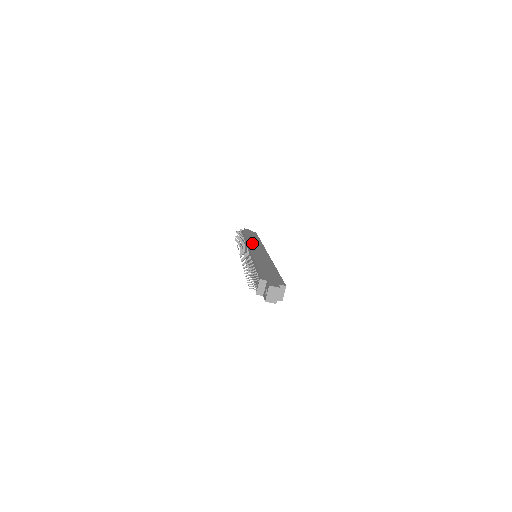
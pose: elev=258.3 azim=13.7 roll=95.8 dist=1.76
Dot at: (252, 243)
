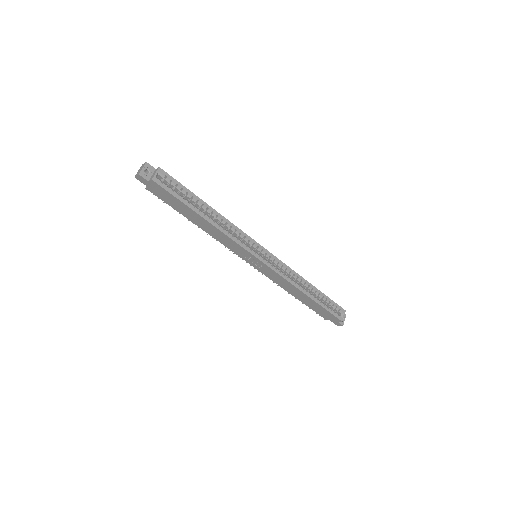
Dot at: occluded
